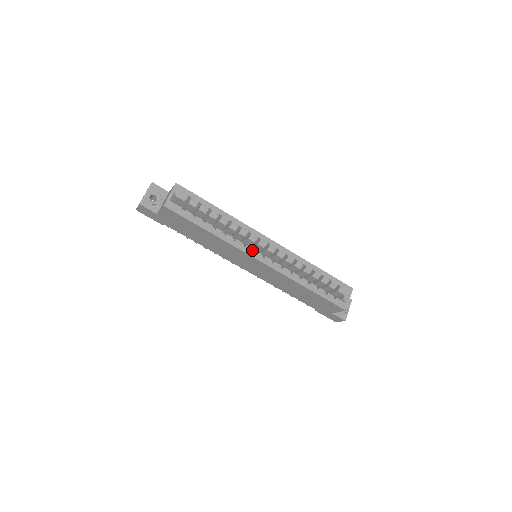
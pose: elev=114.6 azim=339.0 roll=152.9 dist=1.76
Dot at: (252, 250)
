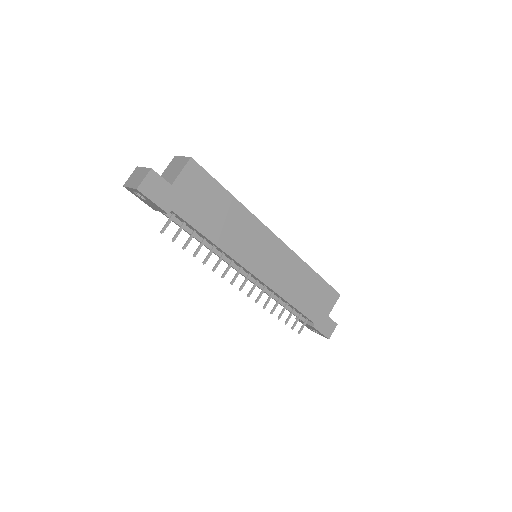
Dot at: occluded
